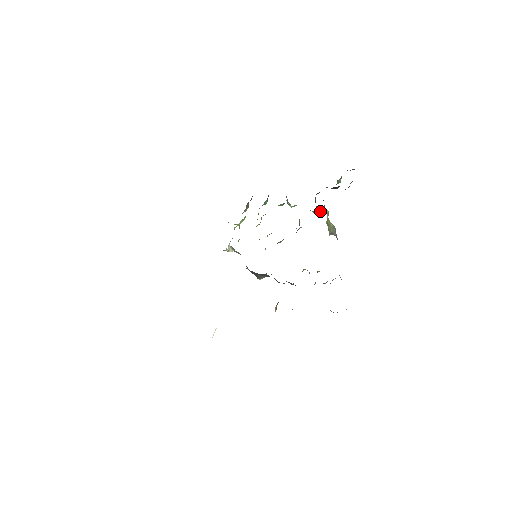
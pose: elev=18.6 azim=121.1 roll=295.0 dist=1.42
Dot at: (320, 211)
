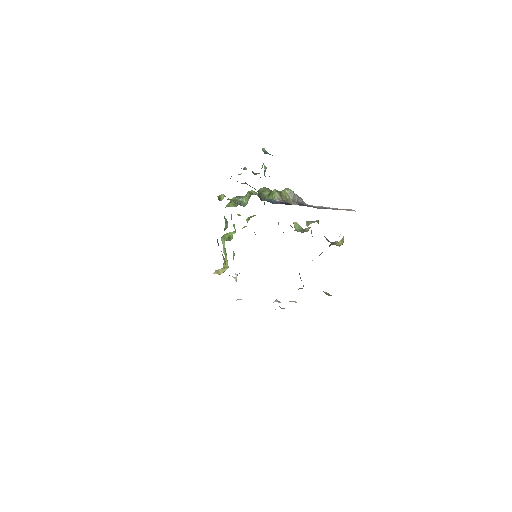
Dot at: (271, 197)
